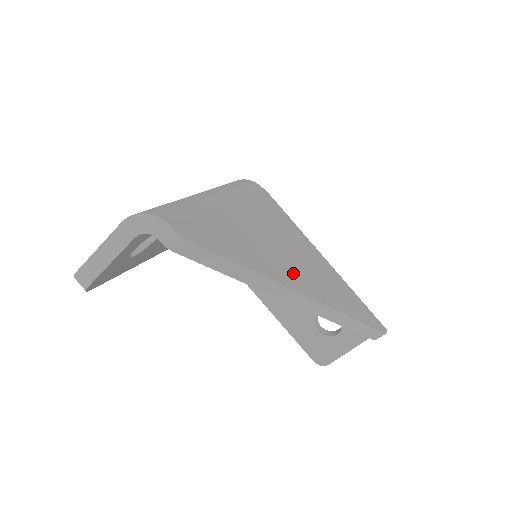
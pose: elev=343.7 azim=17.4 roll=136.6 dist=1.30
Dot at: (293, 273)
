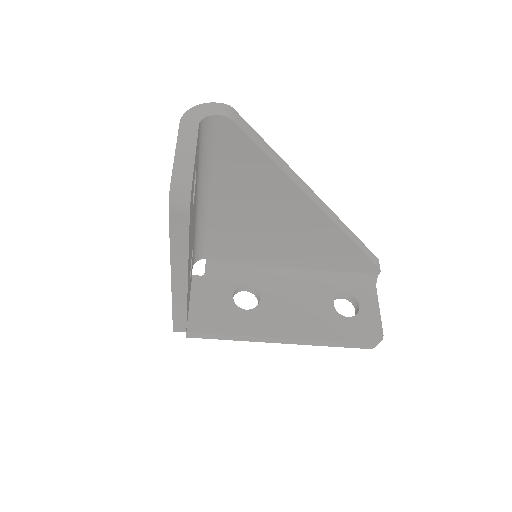
Dot at: occluded
